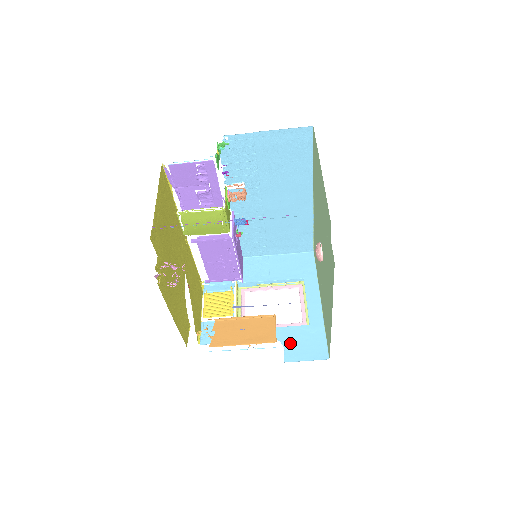
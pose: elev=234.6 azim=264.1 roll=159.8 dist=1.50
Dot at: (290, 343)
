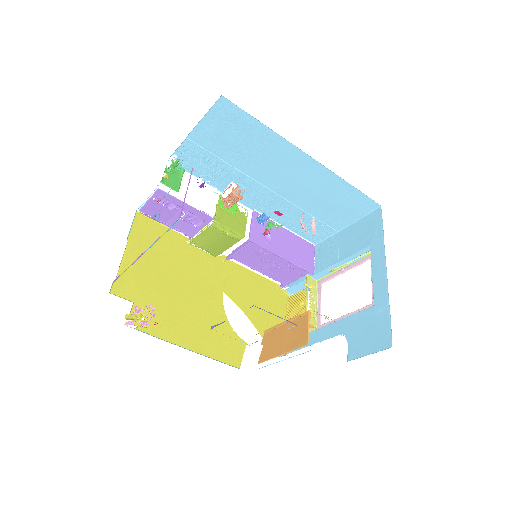
Dot at: (354, 335)
